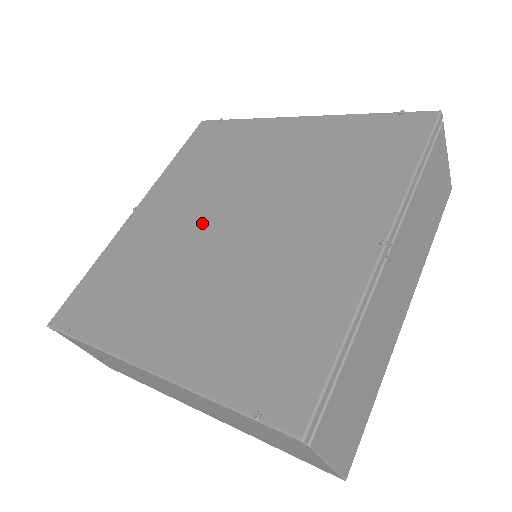
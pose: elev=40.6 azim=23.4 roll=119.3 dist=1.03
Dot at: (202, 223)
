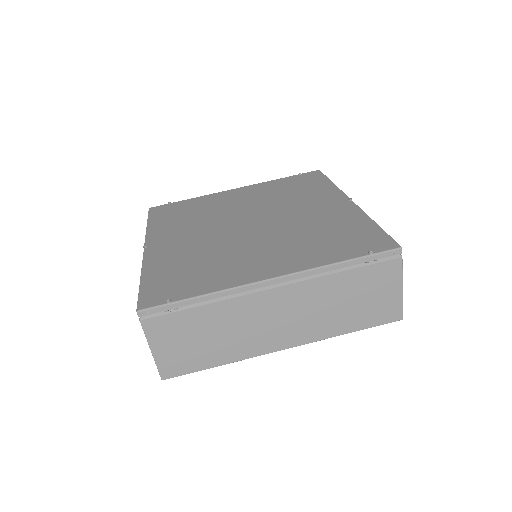
Dot at: (223, 231)
